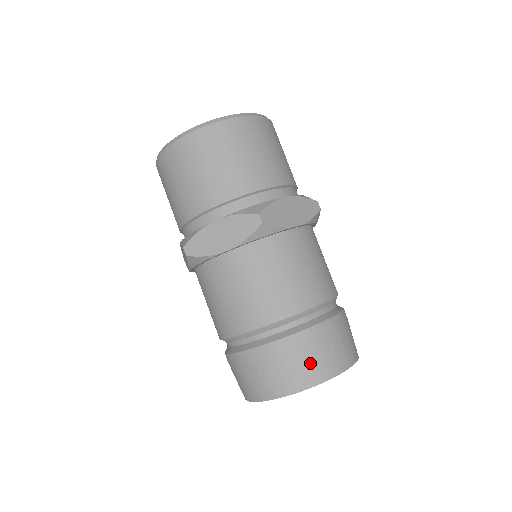
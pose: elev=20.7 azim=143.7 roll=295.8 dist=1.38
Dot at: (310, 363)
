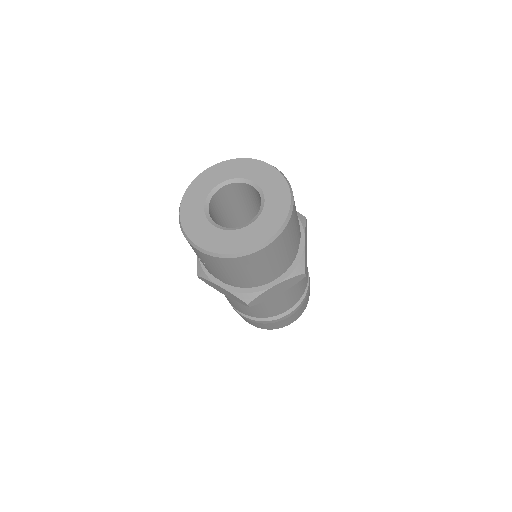
Dot at: occluded
